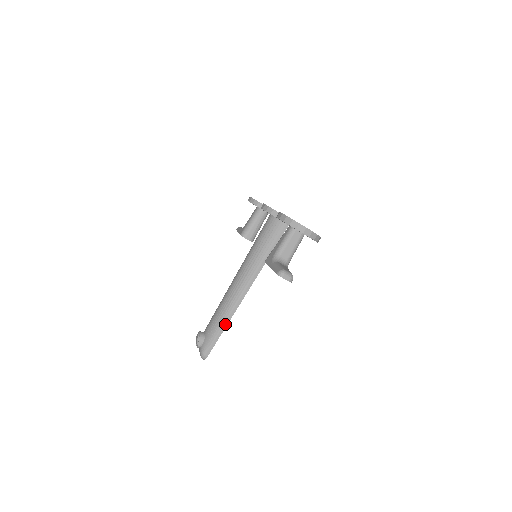
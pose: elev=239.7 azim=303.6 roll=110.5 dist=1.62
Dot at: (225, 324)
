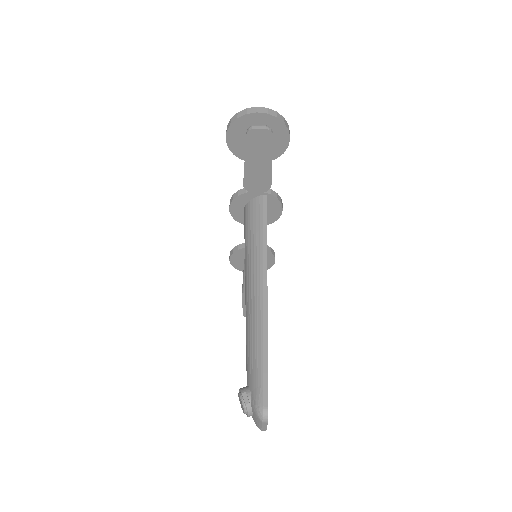
Dot at: (264, 342)
